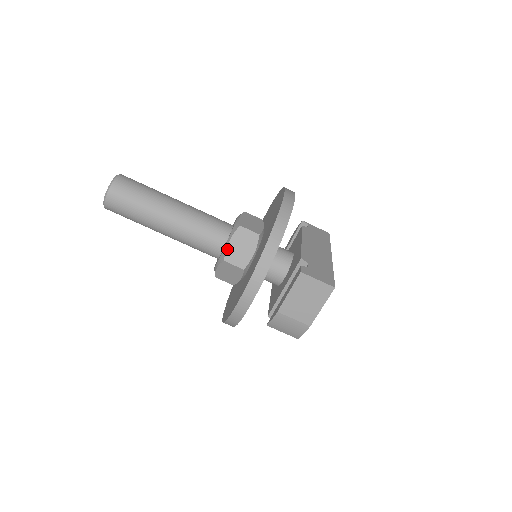
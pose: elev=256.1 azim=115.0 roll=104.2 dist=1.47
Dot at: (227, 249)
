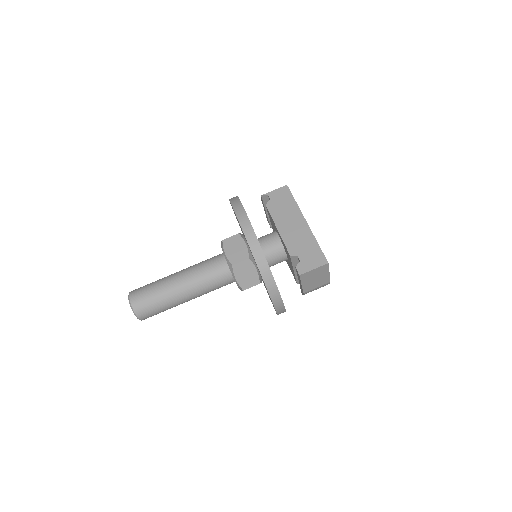
Dot at: (239, 284)
